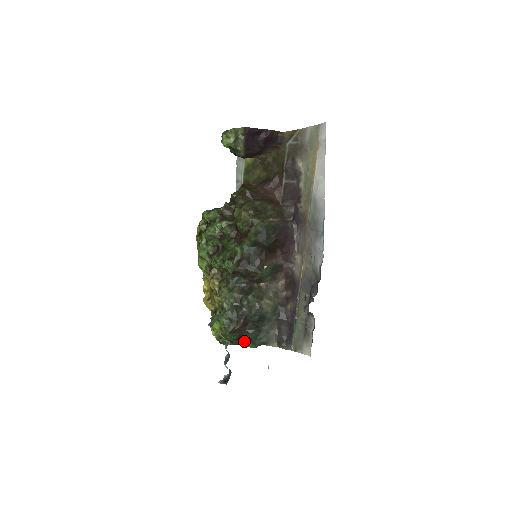
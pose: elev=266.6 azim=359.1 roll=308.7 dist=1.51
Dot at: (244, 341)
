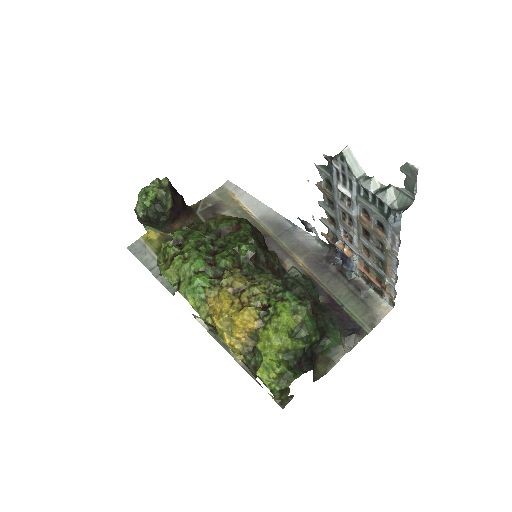
Dot at: (324, 334)
